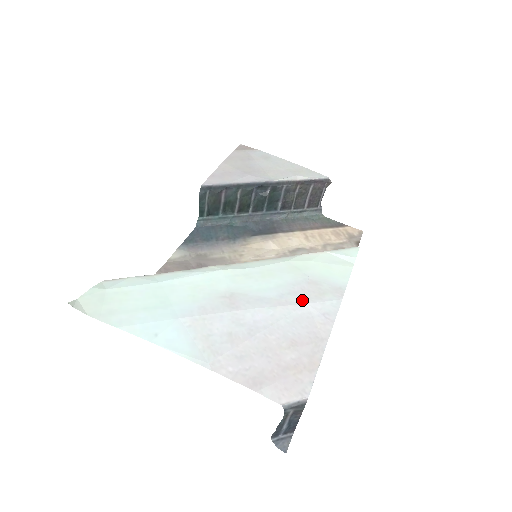
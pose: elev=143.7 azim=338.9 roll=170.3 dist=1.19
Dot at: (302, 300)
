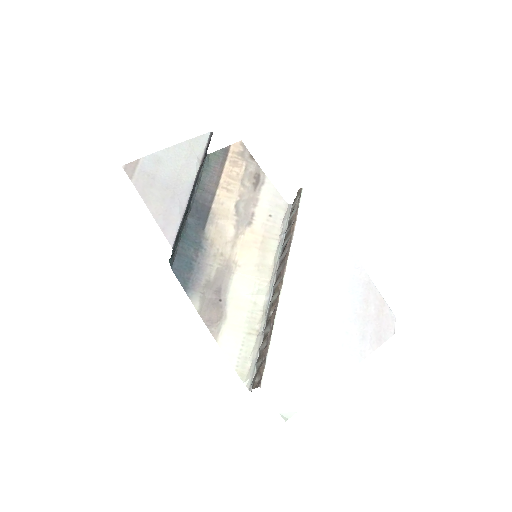
Dot at: (340, 271)
